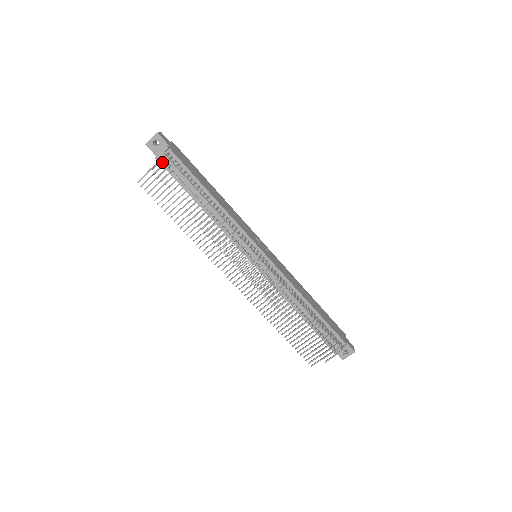
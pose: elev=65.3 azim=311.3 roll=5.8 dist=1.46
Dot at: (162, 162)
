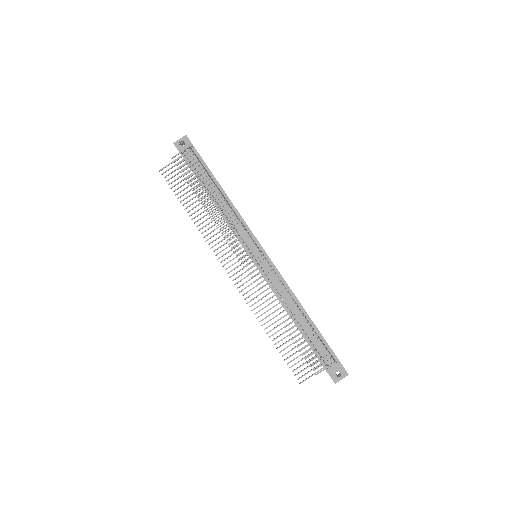
Dot at: (185, 157)
